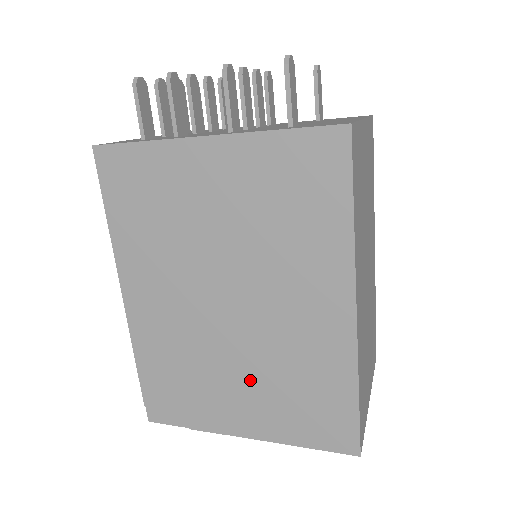
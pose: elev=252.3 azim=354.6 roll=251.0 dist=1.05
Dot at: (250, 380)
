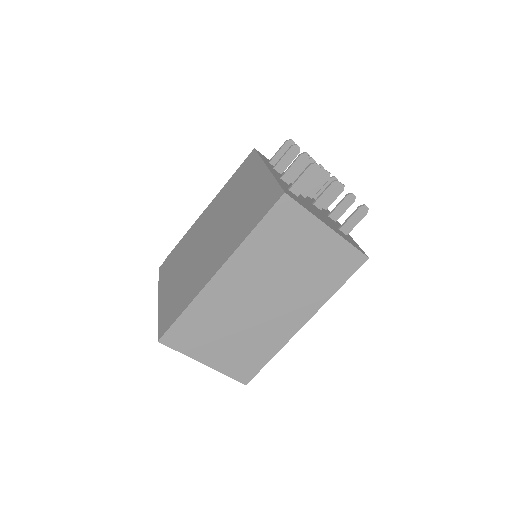
Dot at: (182, 275)
